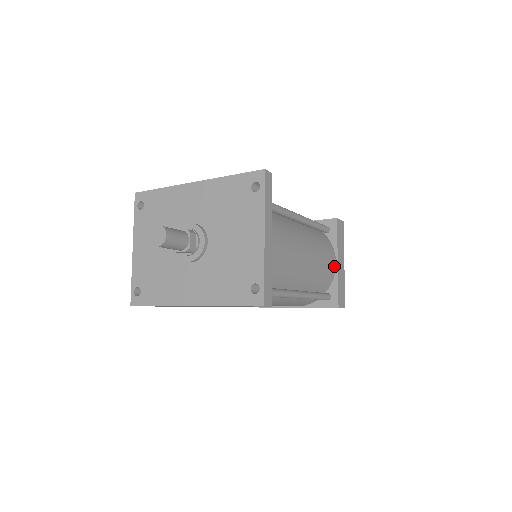
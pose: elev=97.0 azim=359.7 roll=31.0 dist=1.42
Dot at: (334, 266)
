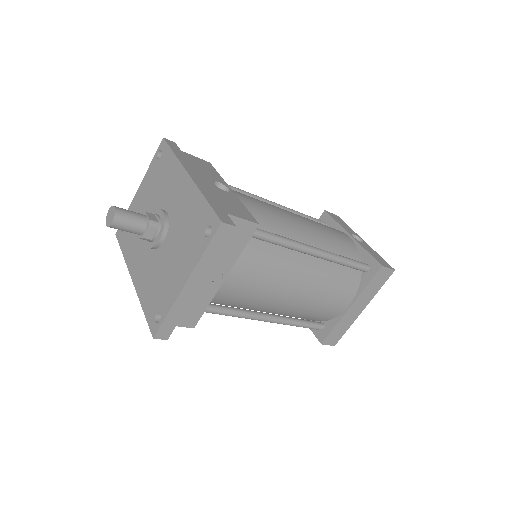
Dot at: (343, 307)
